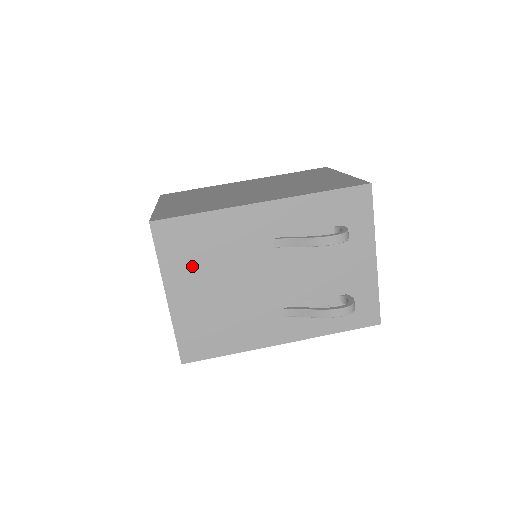
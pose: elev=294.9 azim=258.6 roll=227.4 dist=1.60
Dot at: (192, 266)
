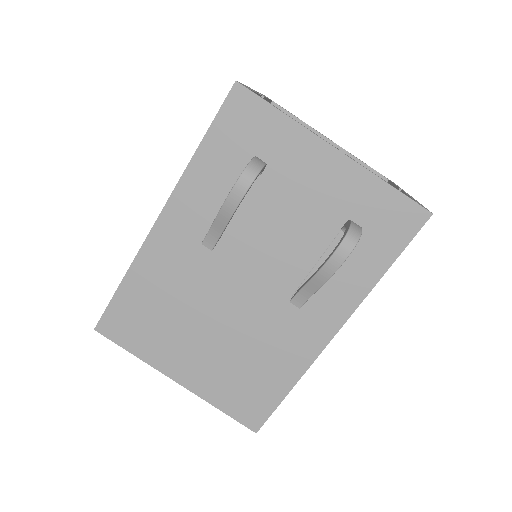
Dot at: (166, 336)
